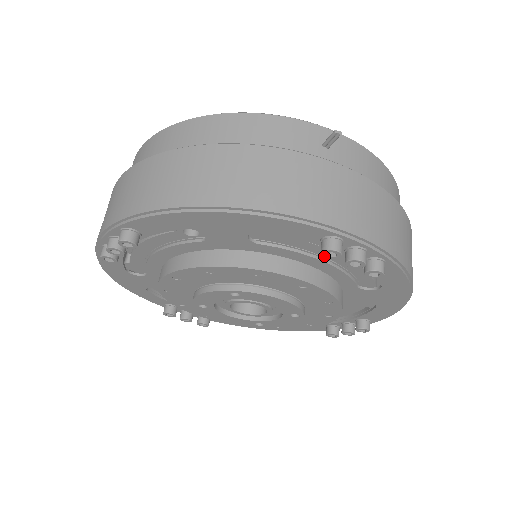
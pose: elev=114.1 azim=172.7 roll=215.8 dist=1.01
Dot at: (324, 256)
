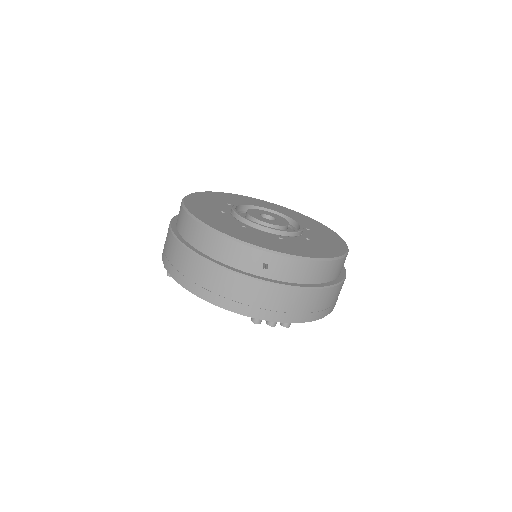
Dot at: occluded
